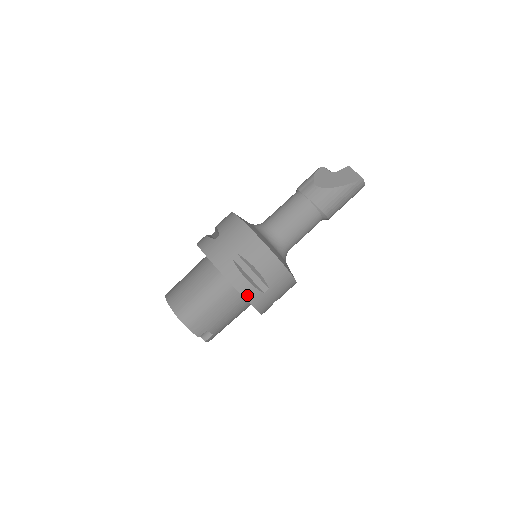
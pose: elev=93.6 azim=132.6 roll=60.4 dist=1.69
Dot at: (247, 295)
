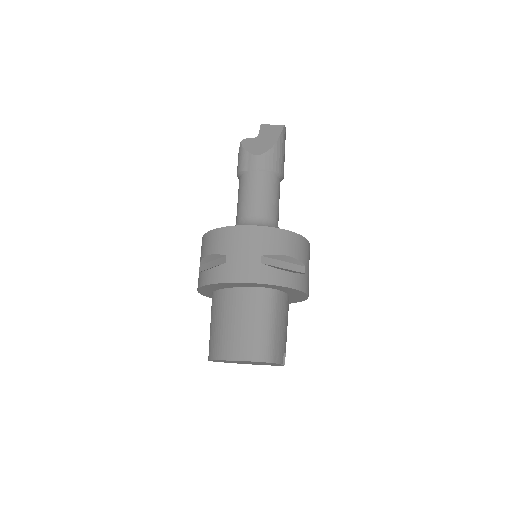
Dot at: (297, 286)
